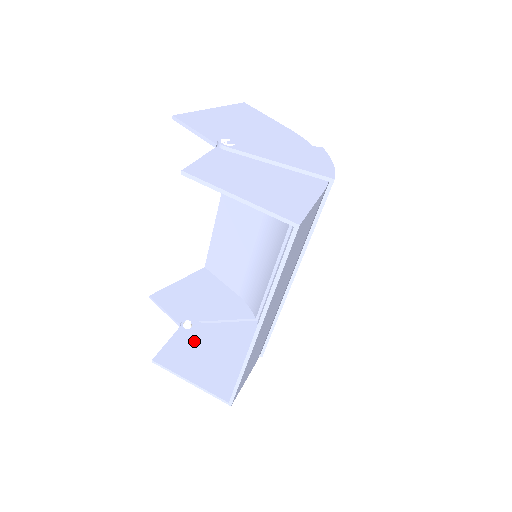
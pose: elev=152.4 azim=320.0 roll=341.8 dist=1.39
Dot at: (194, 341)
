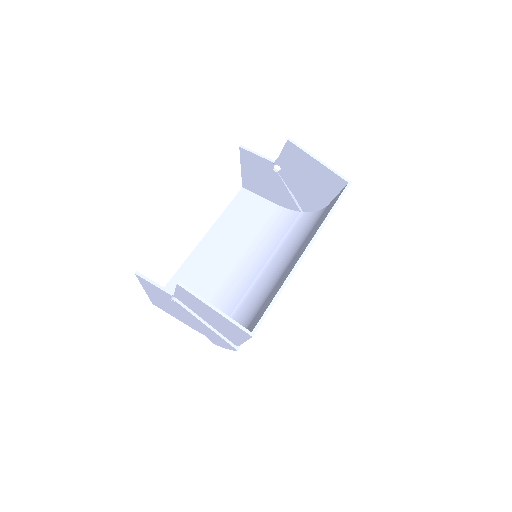
Dot at: occluded
